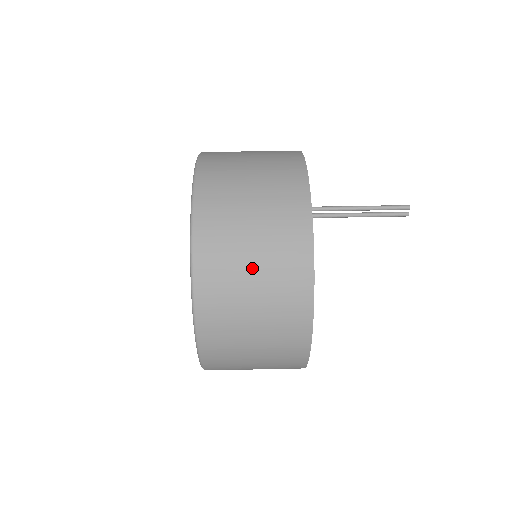
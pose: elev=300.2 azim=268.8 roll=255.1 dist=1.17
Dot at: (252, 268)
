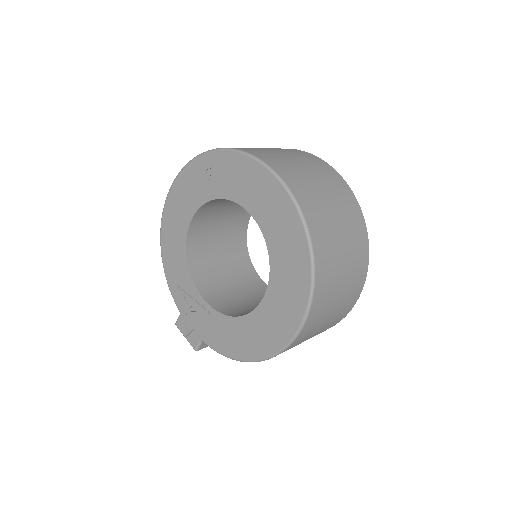
Dot at: occluded
